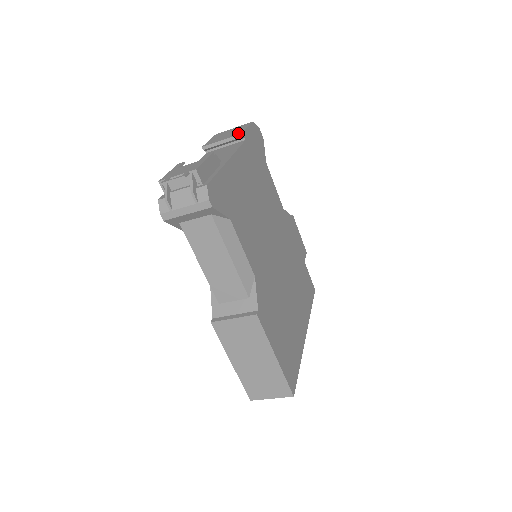
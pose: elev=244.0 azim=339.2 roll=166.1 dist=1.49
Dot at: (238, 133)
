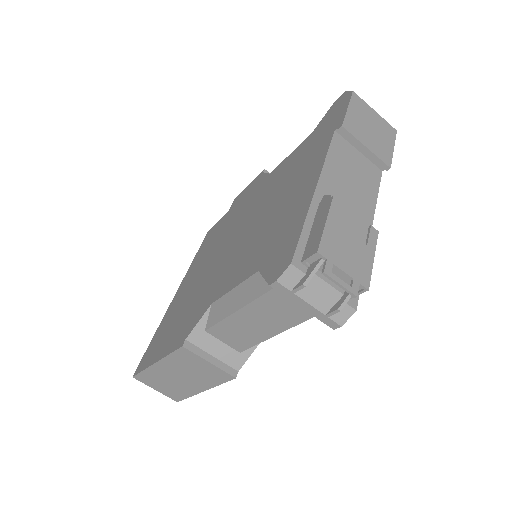
Dot at: (387, 159)
